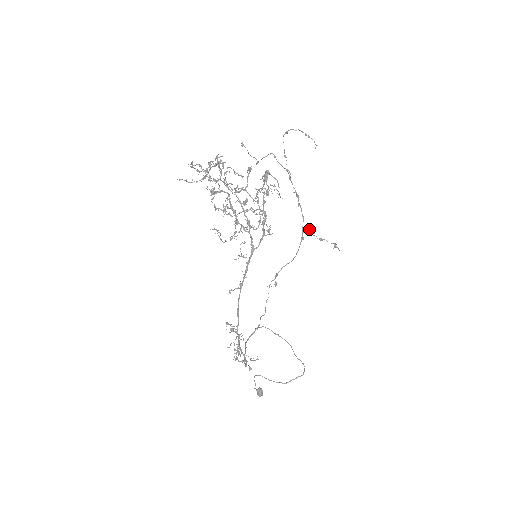
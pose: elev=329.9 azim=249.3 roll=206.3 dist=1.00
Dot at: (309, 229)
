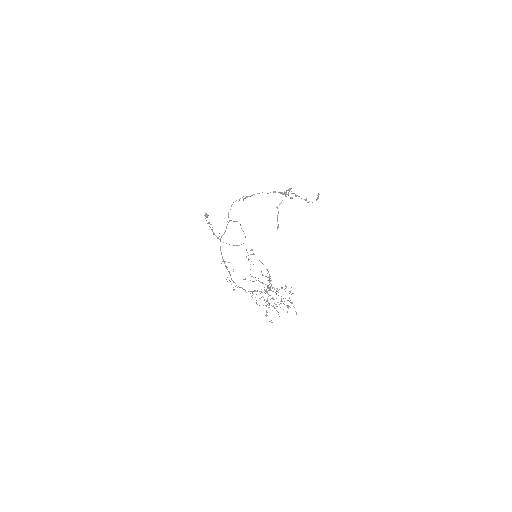
Dot at: (282, 193)
